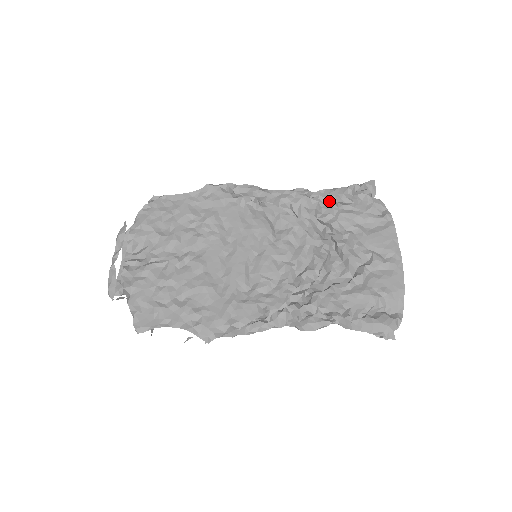
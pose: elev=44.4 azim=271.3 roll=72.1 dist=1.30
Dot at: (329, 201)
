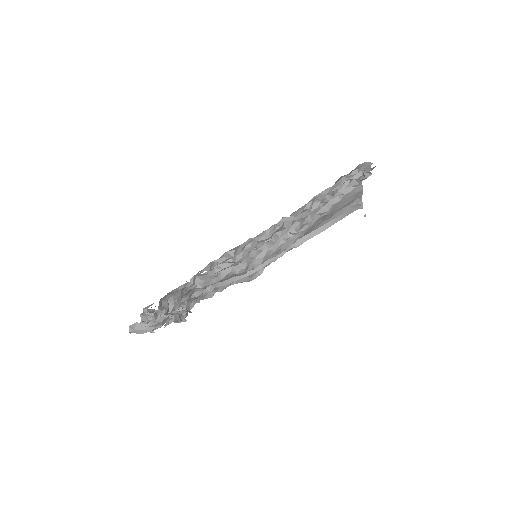
Dot at: occluded
